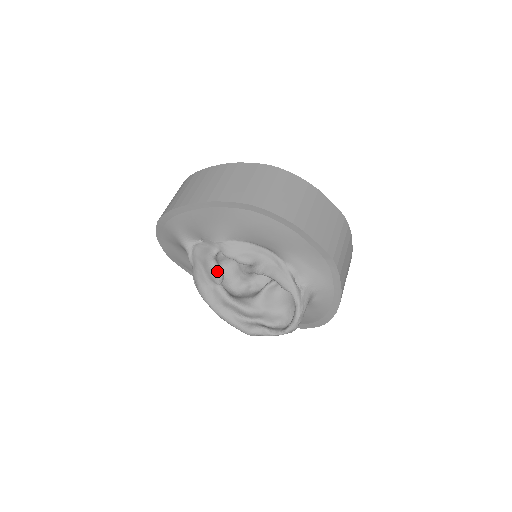
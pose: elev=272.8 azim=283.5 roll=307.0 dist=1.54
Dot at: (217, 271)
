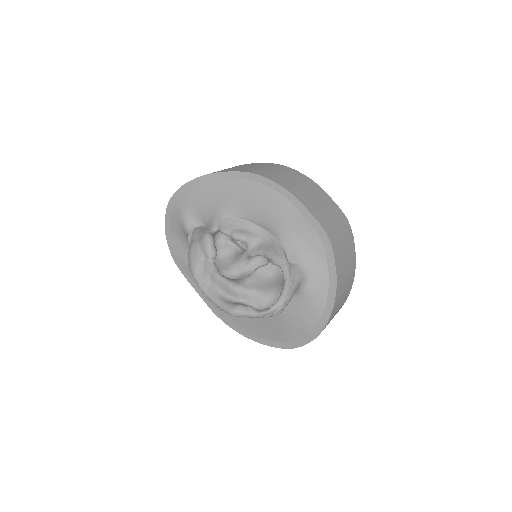
Dot at: (211, 243)
